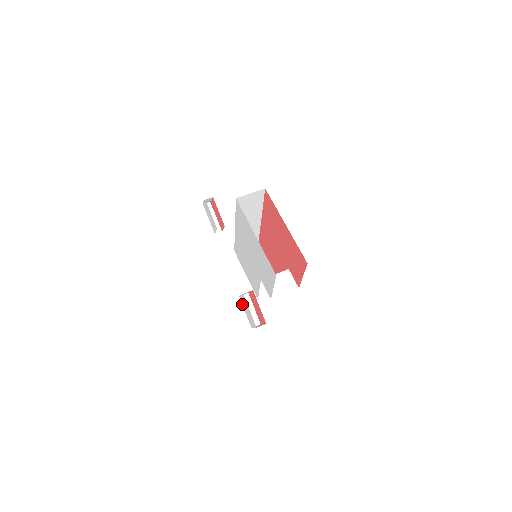
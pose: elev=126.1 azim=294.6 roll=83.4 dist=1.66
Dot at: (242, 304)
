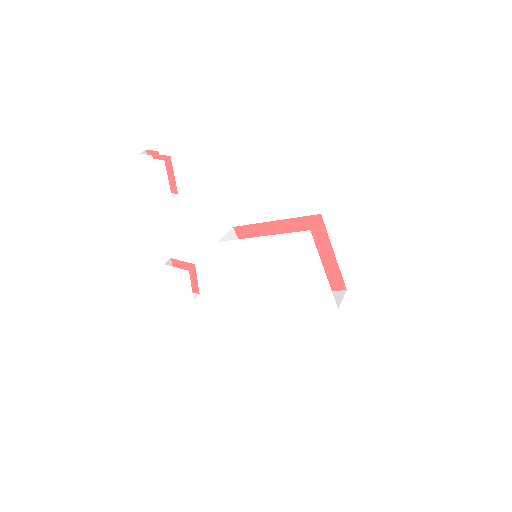
Dot at: (167, 272)
